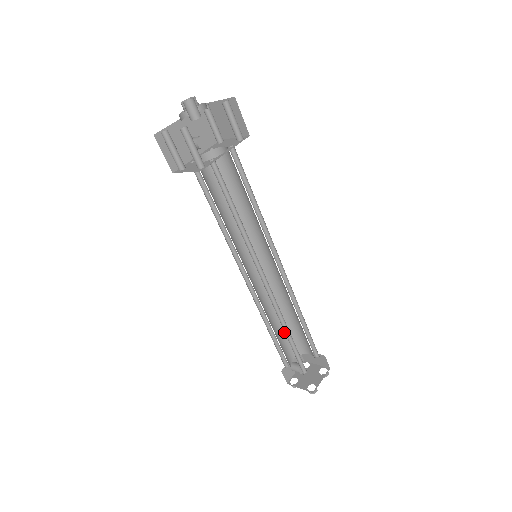
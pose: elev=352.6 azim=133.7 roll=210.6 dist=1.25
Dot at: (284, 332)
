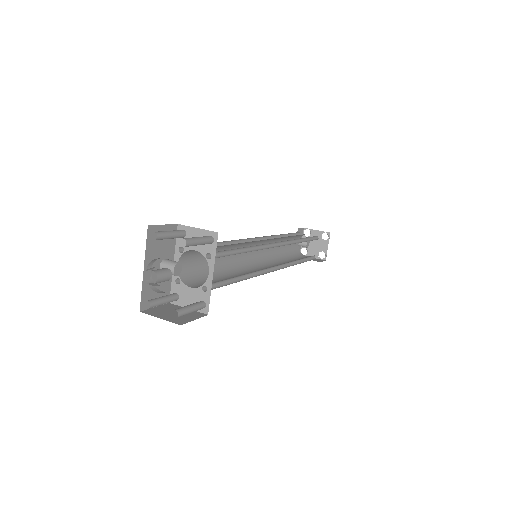
Dot at: occluded
